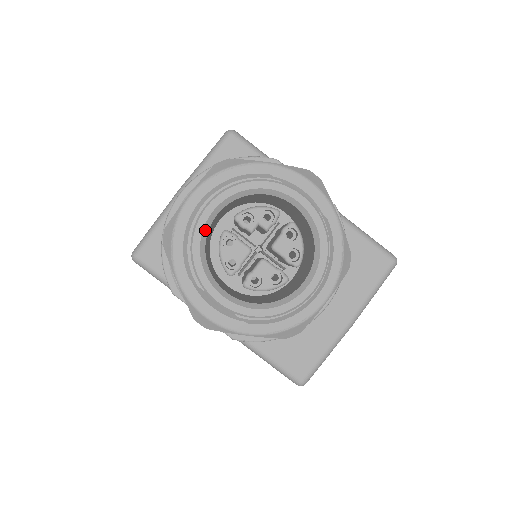
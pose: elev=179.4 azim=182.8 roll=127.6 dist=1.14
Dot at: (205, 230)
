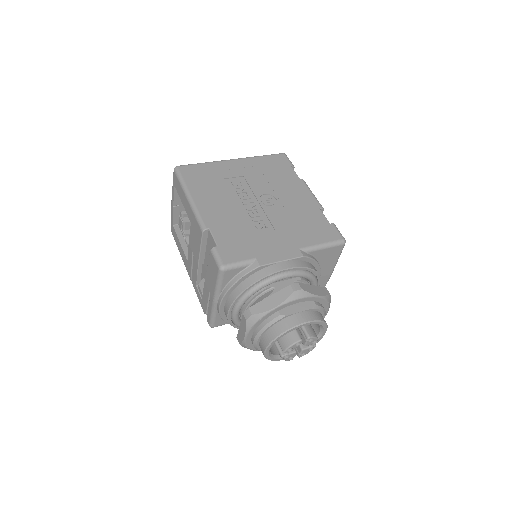
Dot at: (269, 353)
